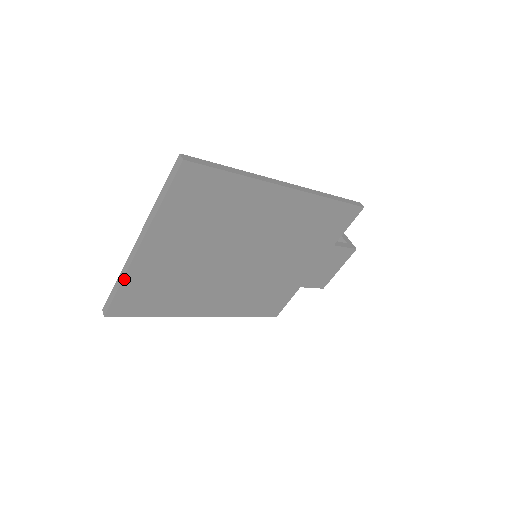
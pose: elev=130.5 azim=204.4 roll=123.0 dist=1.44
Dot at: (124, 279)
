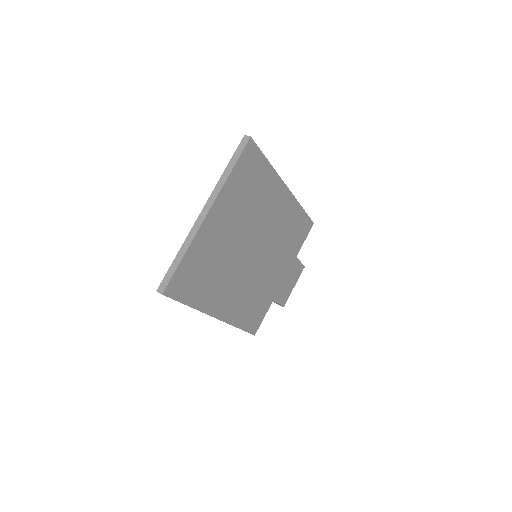
Dot at: (188, 248)
